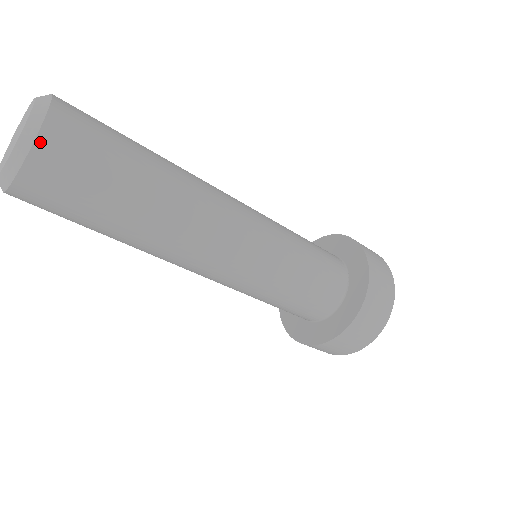
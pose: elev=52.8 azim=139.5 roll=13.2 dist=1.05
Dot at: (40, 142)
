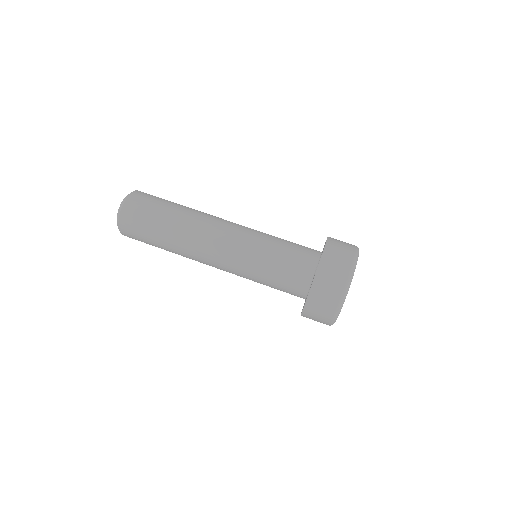
Dot at: (121, 216)
